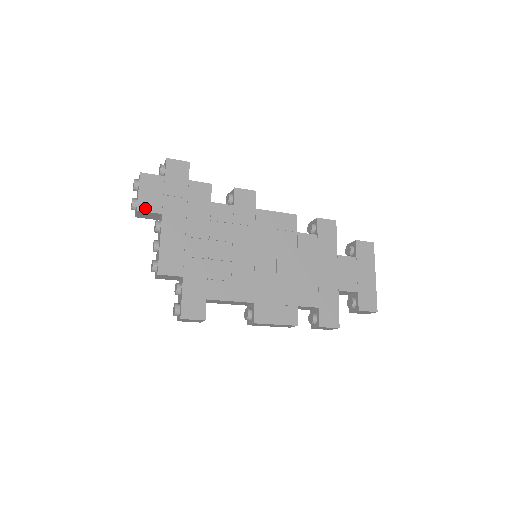
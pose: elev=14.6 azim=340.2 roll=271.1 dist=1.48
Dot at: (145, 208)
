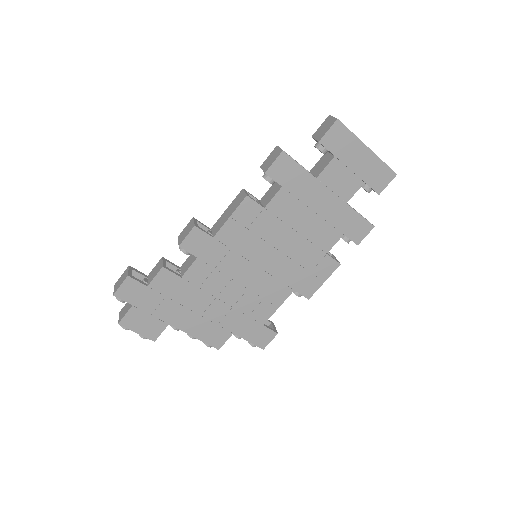
Dot at: (156, 335)
